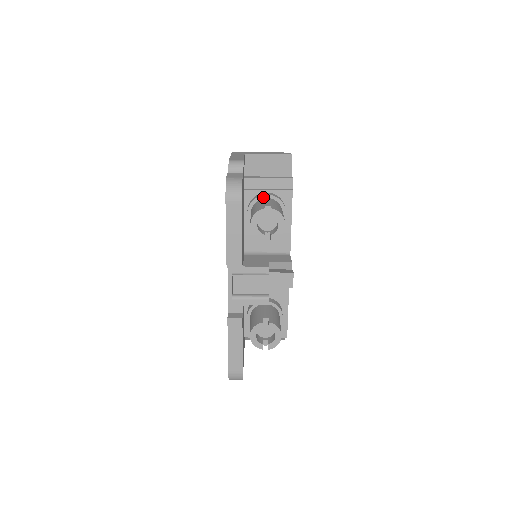
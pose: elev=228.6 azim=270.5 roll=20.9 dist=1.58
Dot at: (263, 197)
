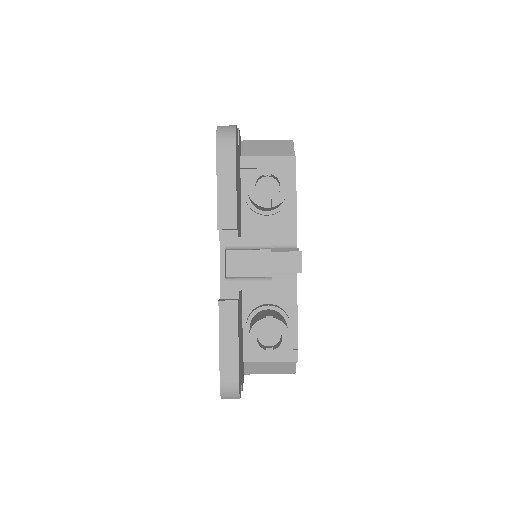
Dot at: occluded
